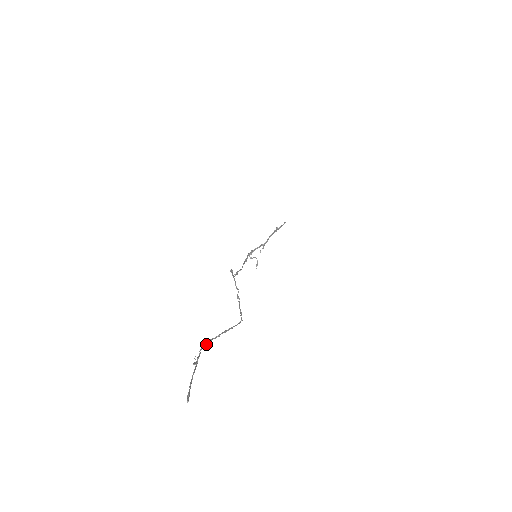
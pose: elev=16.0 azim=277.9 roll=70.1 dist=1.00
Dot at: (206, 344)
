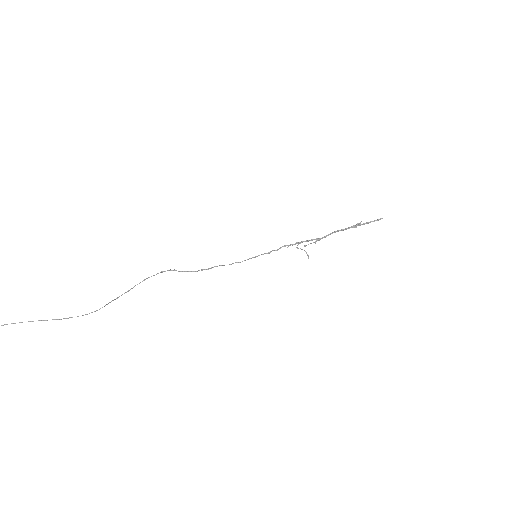
Dot at: (14, 323)
